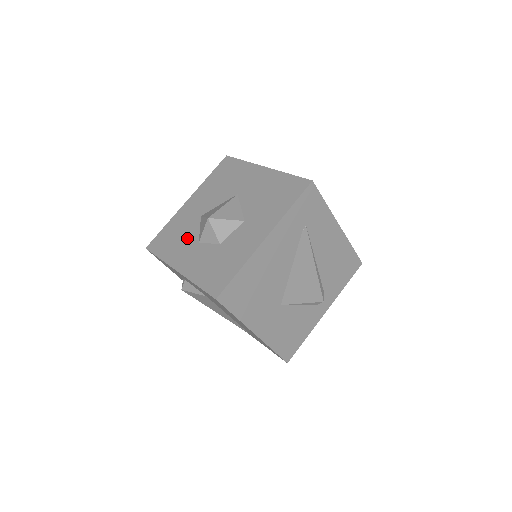
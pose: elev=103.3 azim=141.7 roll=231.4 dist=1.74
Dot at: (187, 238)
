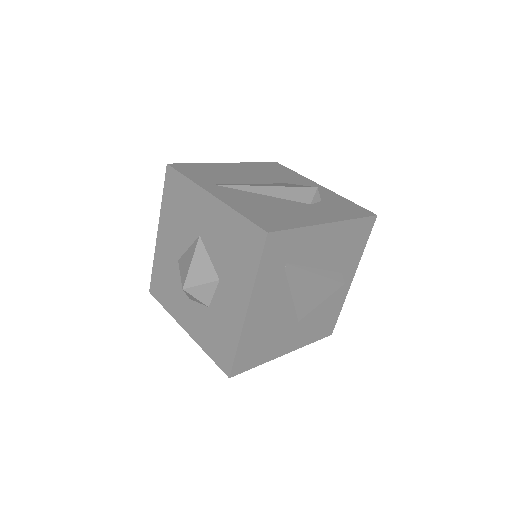
Dot at: (177, 290)
